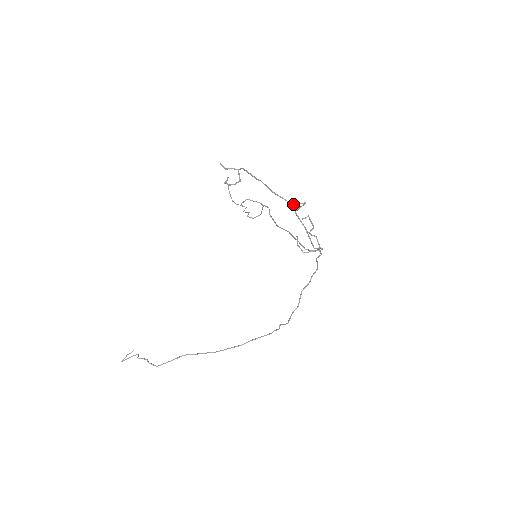
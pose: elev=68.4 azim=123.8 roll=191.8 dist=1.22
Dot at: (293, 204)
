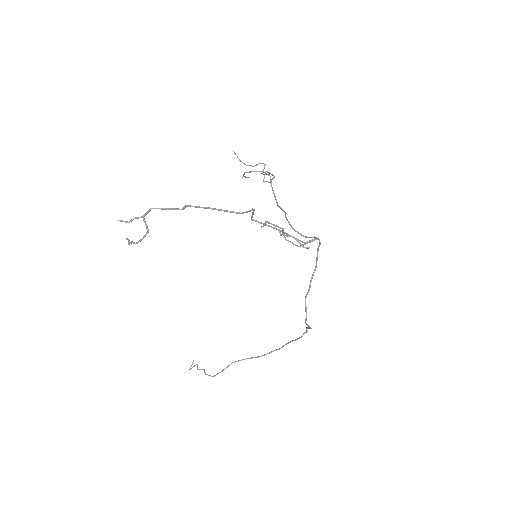
Dot at: (242, 213)
